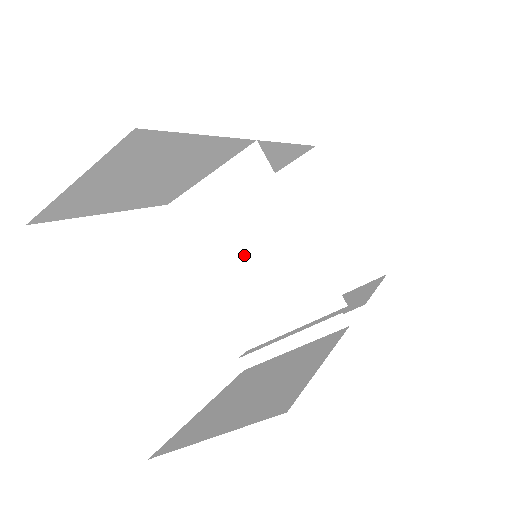
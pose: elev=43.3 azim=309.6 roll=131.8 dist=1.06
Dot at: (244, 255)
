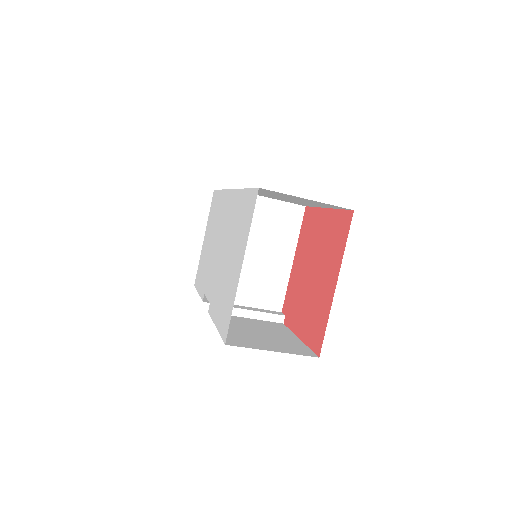
Dot at: (252, 251)
